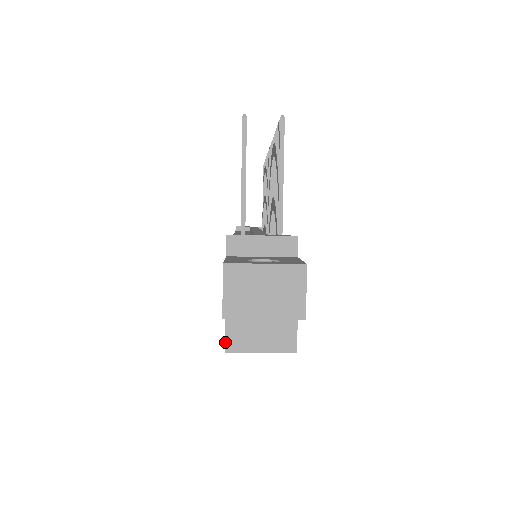
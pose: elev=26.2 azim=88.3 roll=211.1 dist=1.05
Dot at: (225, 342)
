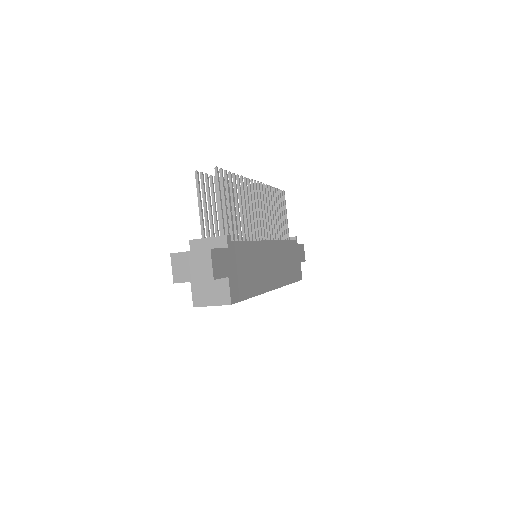
Dot at: (193, 301)
